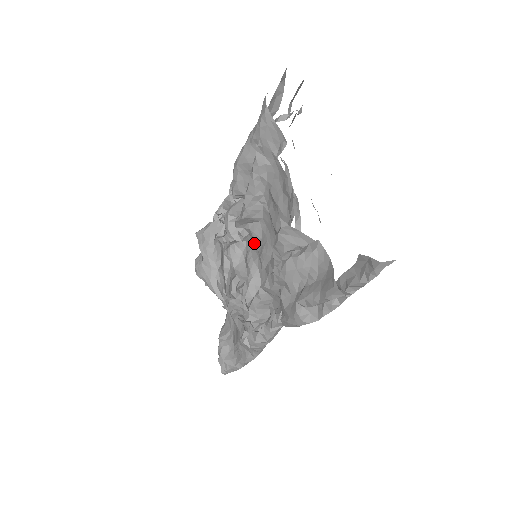
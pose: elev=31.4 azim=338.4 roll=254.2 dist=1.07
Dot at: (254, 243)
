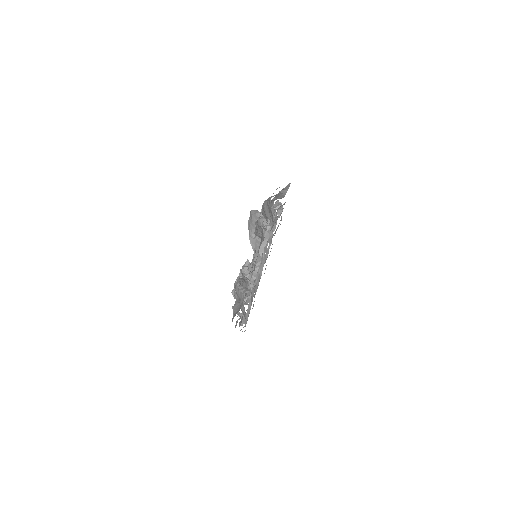
Dot at: occluded
